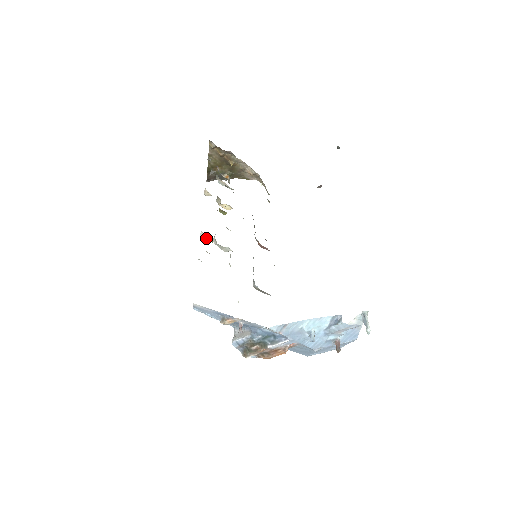
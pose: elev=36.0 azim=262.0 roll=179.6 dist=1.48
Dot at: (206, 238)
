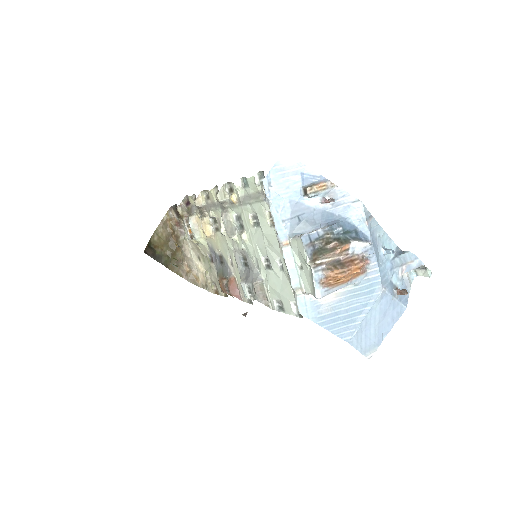
Dot at: (222, 199)
